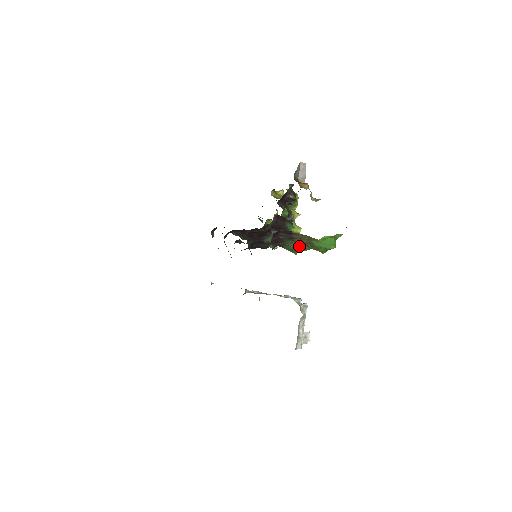
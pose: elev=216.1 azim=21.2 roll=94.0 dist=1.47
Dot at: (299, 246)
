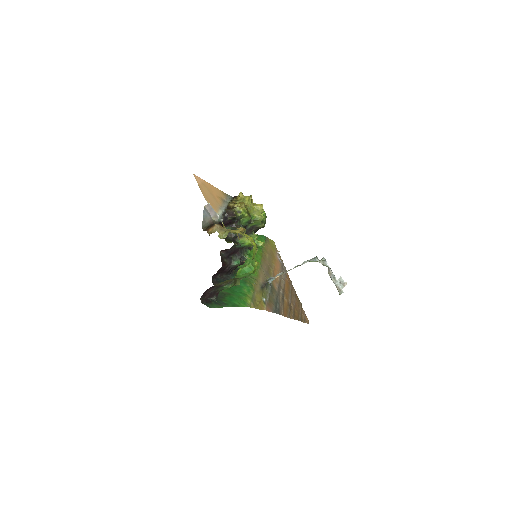
Dot at: (231, 285)
